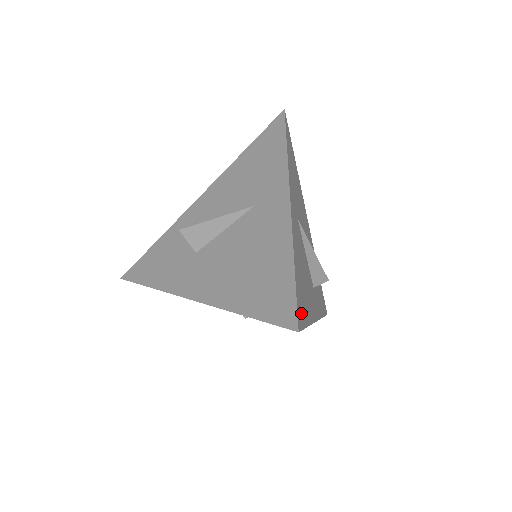
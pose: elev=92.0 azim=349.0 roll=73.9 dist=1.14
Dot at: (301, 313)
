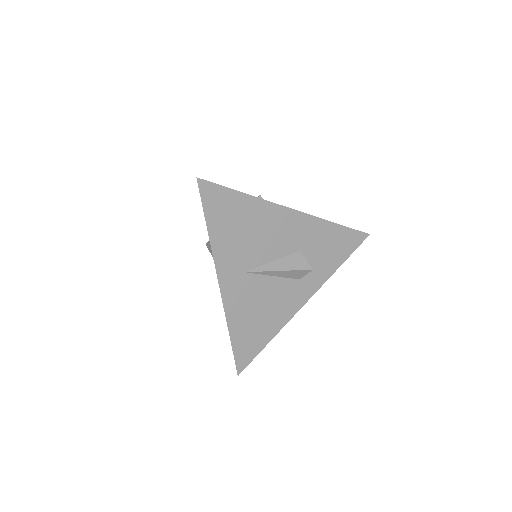
Dot at: (247, 355)
